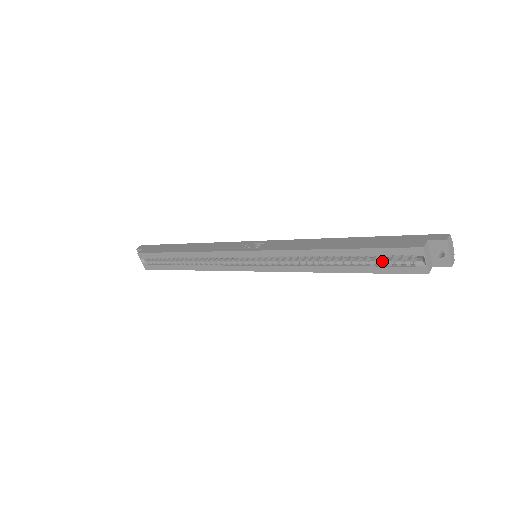
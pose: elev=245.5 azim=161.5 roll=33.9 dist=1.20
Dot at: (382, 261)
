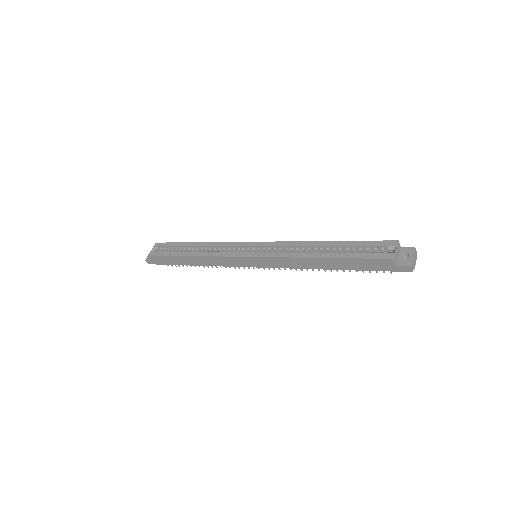
Dot at: (361, 252)
